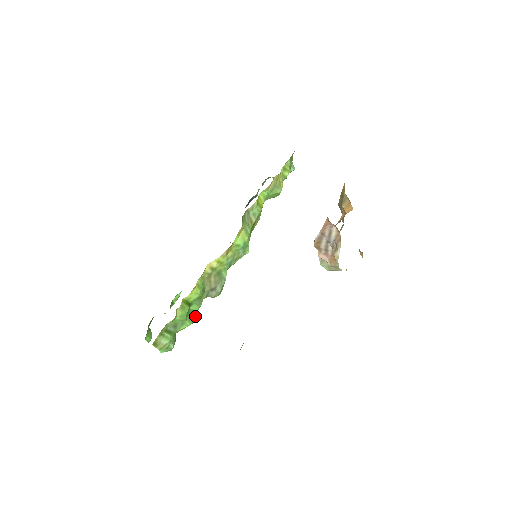
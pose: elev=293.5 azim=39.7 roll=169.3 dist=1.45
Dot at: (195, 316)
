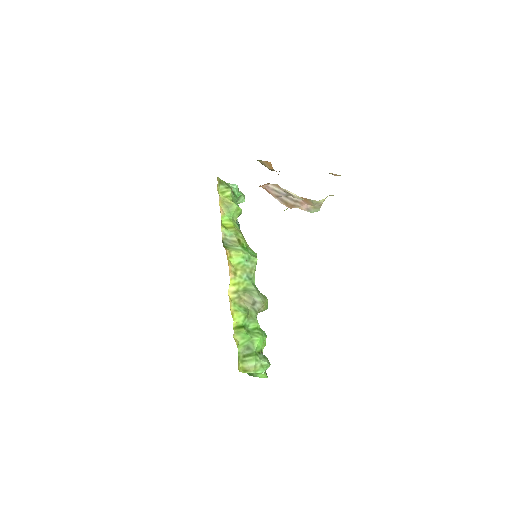
Dot at: (262, 331)
